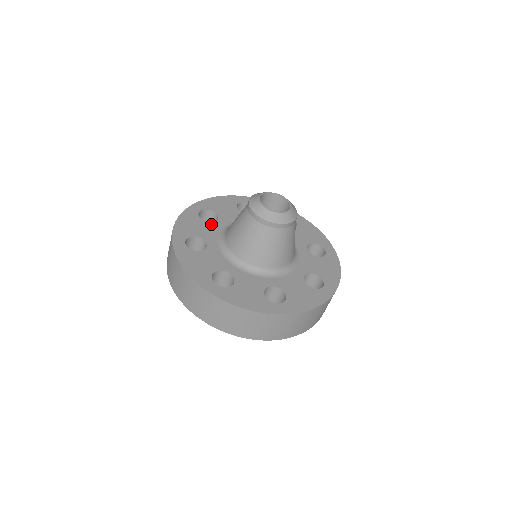
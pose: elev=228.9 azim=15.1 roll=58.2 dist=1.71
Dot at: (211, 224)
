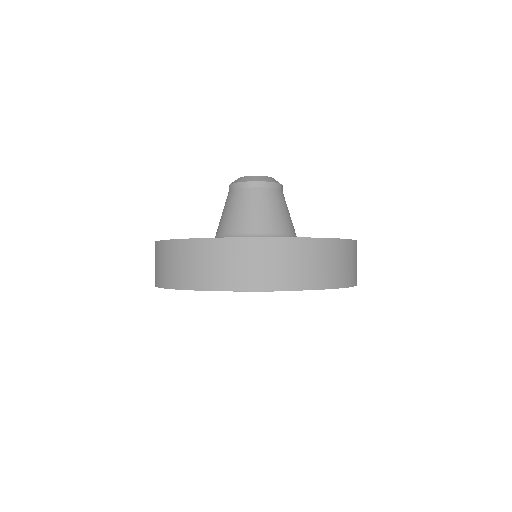
Dot at: occluded
